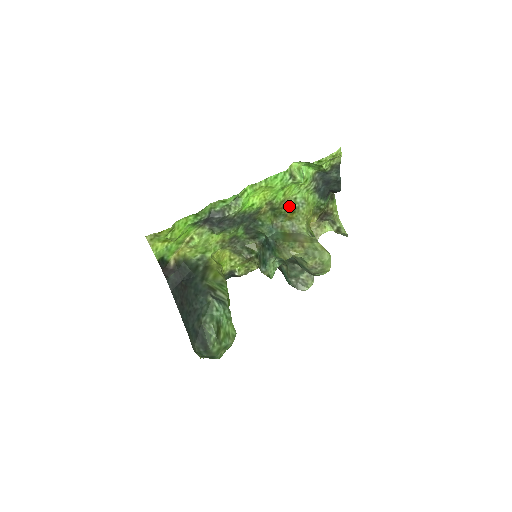
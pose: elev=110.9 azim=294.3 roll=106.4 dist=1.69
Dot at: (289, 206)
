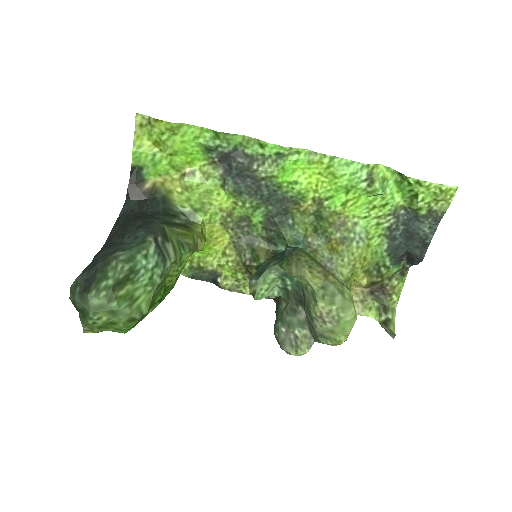
Dot at: (341, 229)
